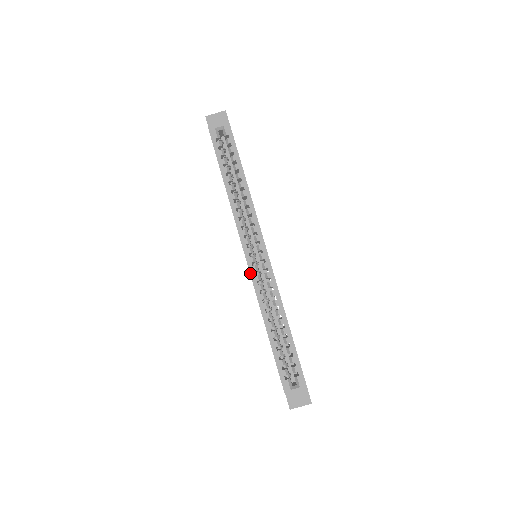
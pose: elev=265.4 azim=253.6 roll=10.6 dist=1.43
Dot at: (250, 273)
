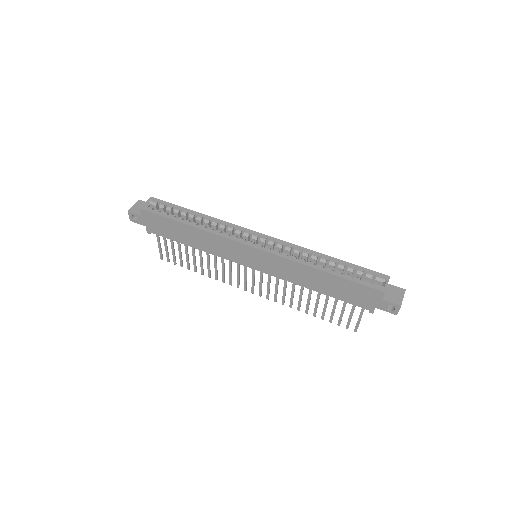
Dot at: (268, 252)
